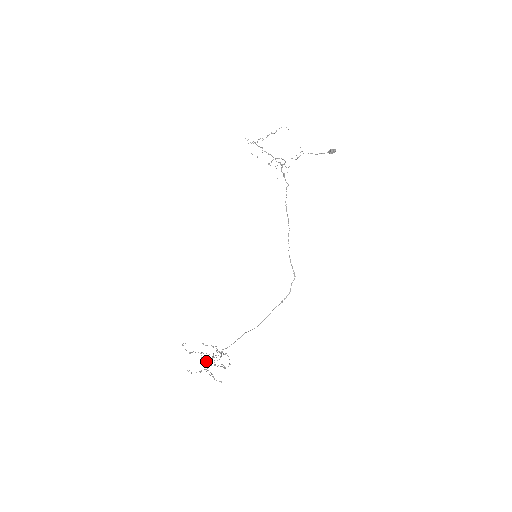
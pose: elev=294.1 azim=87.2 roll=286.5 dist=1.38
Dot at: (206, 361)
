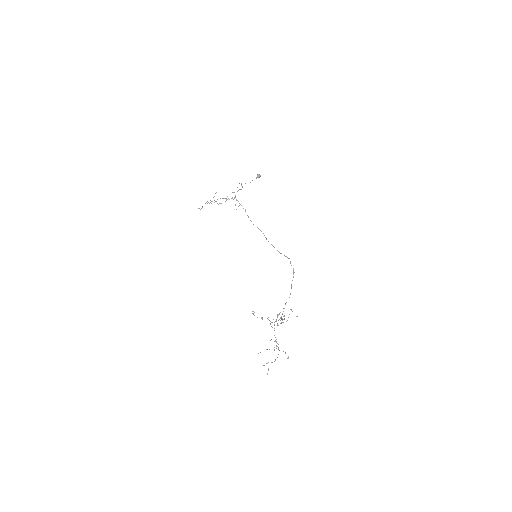
Dot at: occluded
